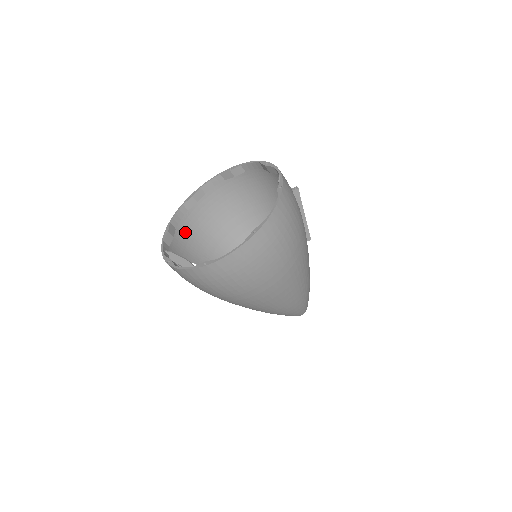
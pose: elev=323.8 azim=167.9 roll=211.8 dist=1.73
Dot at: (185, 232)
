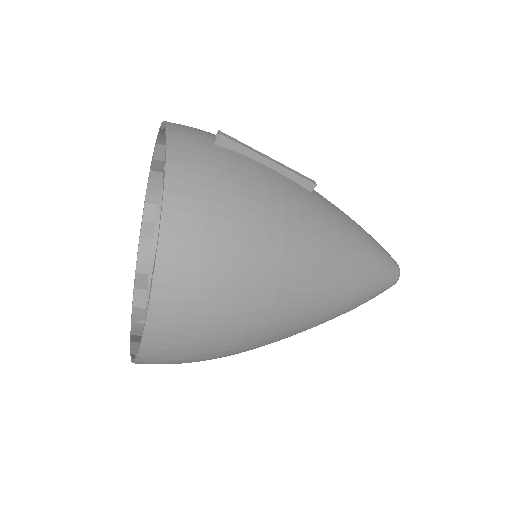
Dot at: occluded
